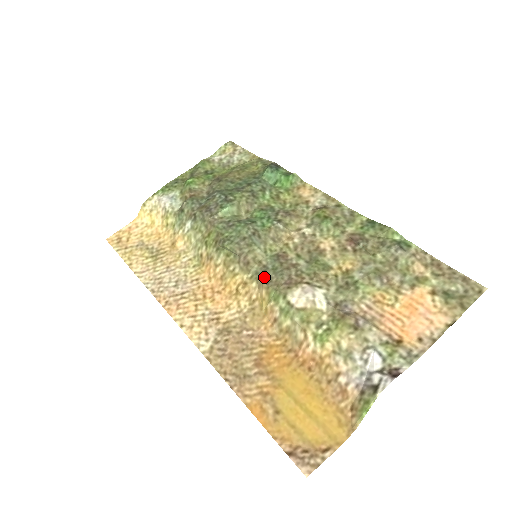
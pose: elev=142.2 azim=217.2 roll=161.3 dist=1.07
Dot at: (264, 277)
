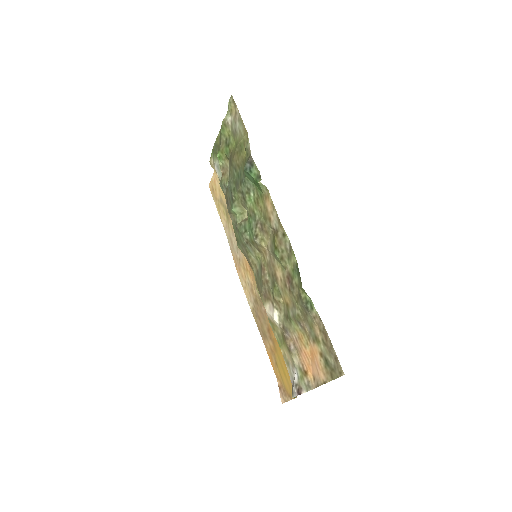
Dot at: (257, 282)
